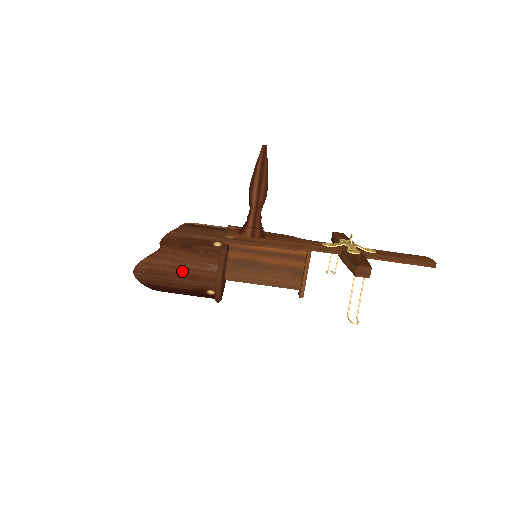
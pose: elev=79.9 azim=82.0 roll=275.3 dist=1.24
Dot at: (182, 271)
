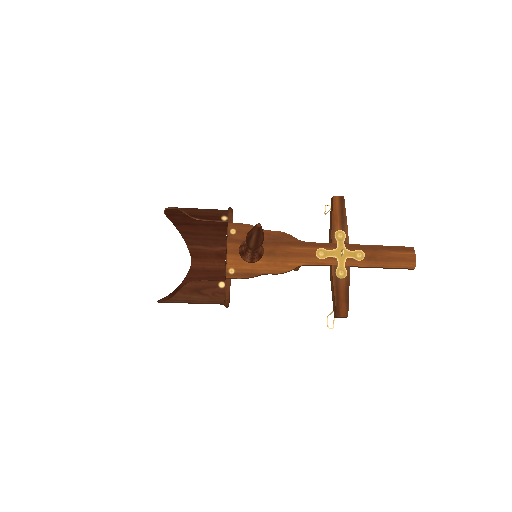
Dot at: (196, 303)
